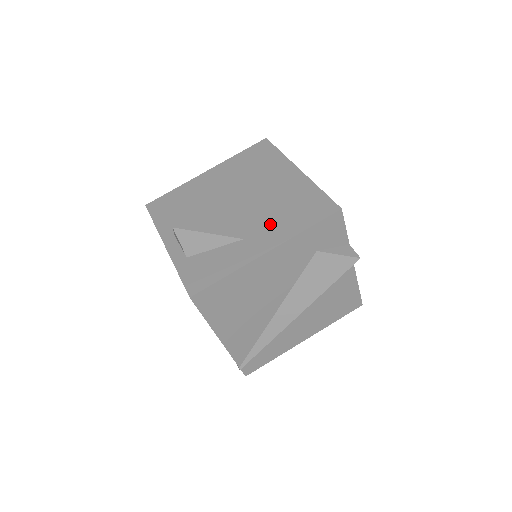
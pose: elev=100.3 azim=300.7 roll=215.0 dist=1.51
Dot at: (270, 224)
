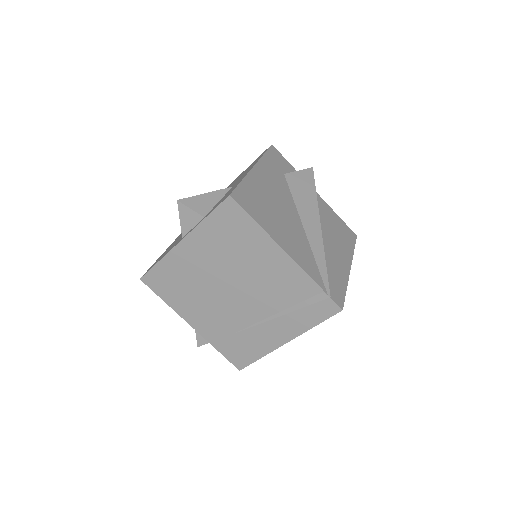
Dot at: occluded
